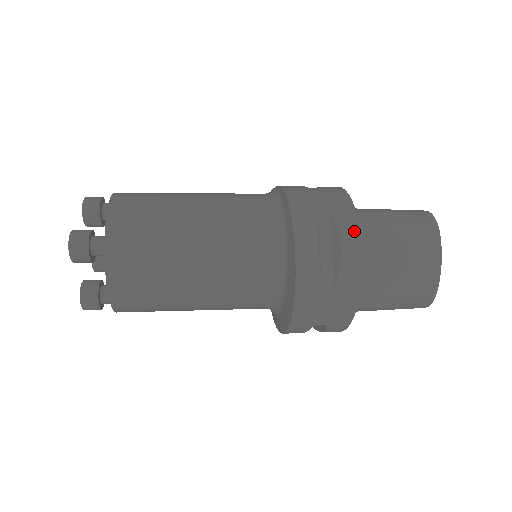
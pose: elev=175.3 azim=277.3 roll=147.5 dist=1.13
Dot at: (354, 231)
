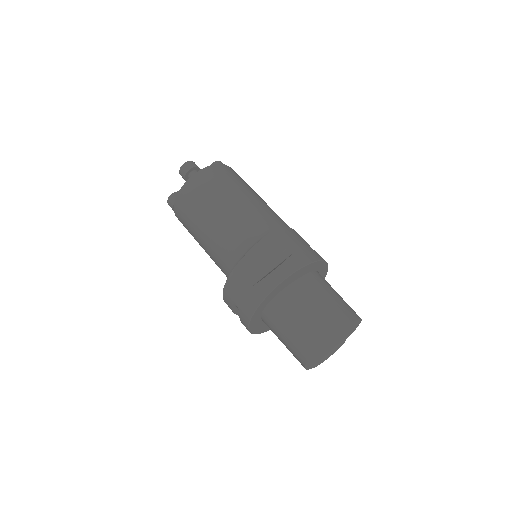
Dot at: (246, 326)
